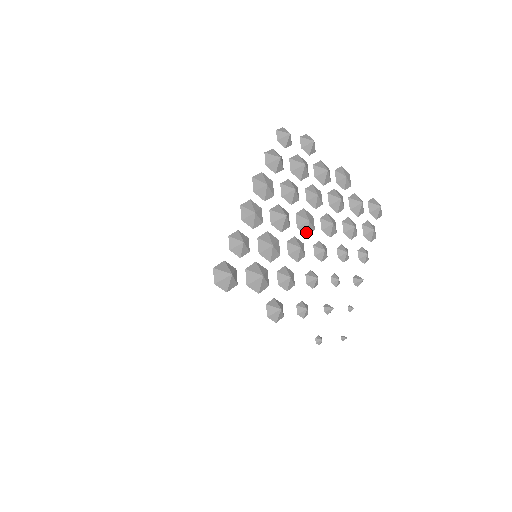
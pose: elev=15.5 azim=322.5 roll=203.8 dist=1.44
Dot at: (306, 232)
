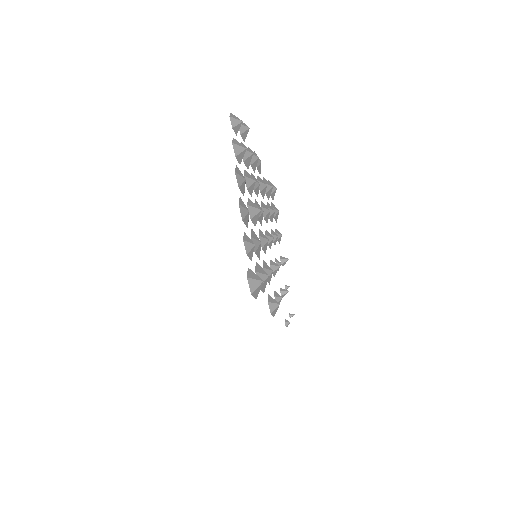
Dot at: (261, 223)
